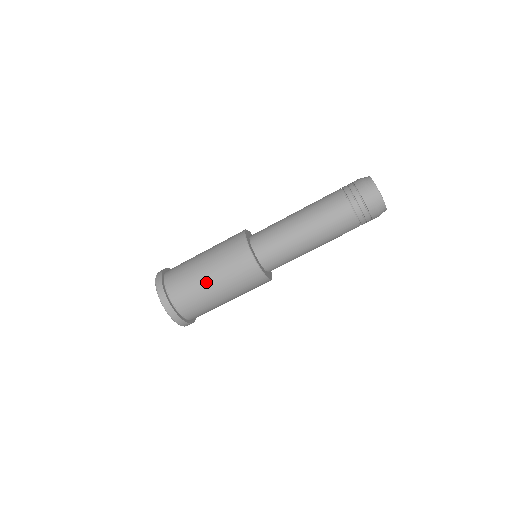
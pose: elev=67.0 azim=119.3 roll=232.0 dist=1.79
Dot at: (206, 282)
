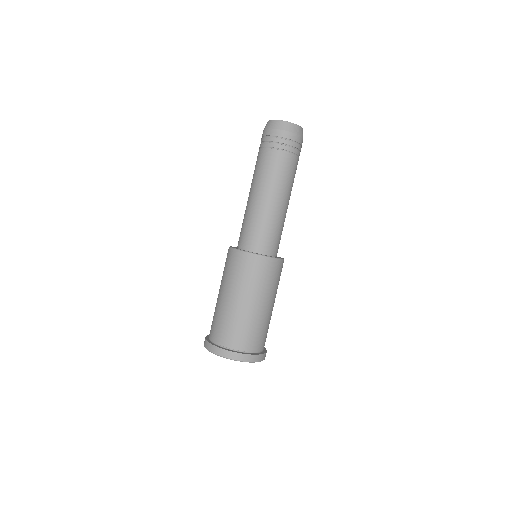
Dot at: (227, 304)
